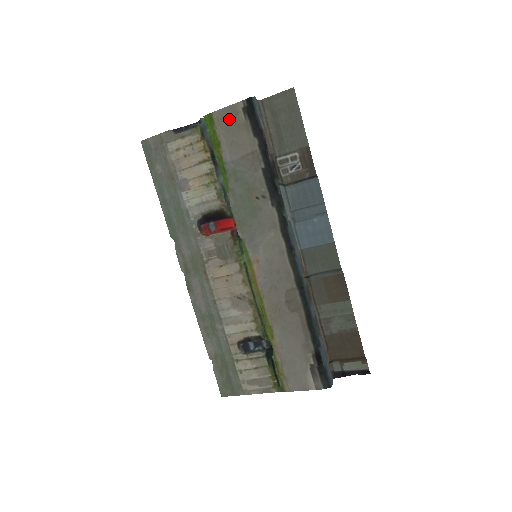
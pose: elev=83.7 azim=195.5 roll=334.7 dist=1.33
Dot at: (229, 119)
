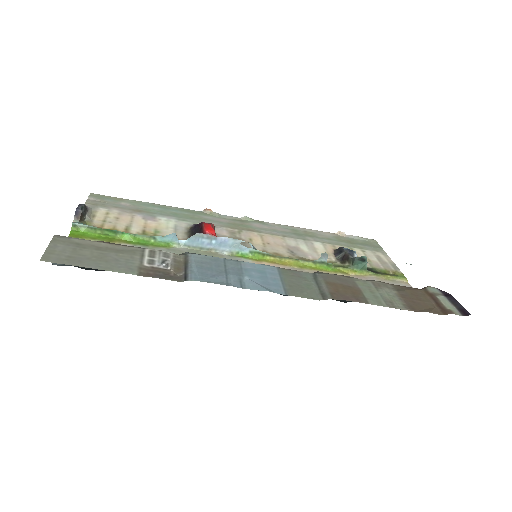
Dot at: occluded
